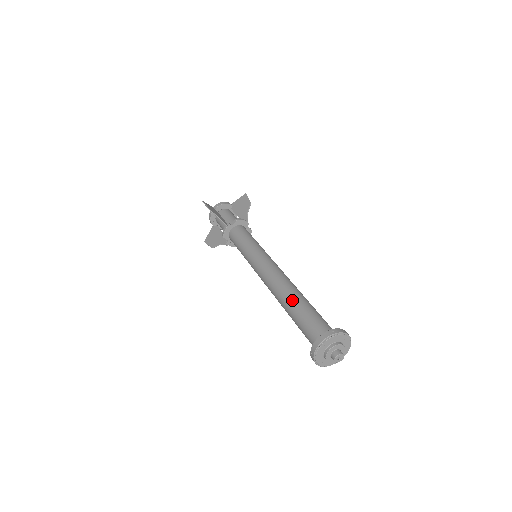
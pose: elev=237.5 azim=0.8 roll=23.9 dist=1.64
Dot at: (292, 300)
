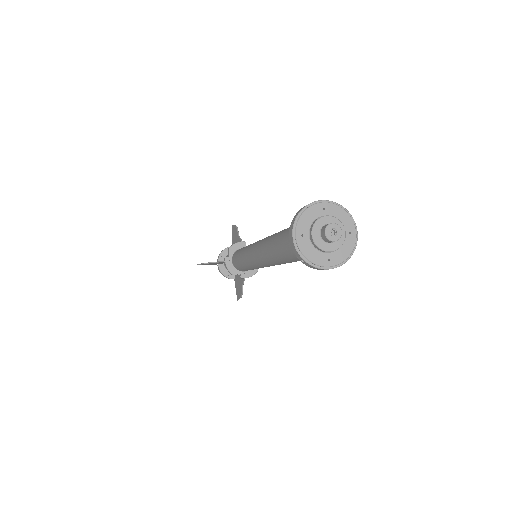
Dot at: occluded
